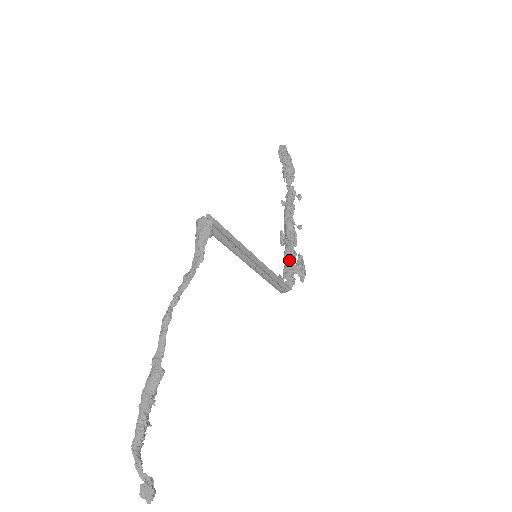
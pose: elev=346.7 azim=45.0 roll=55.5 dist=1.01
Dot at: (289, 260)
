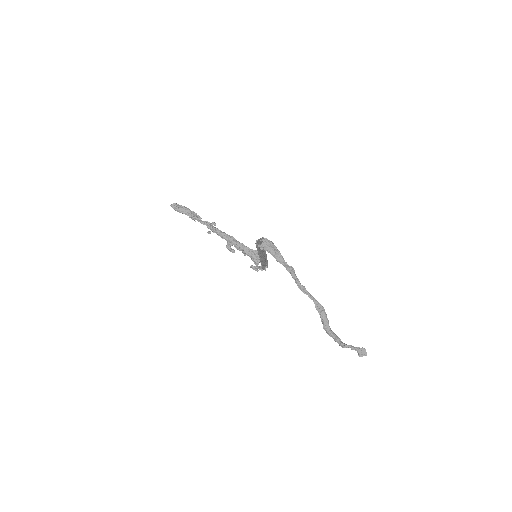
Dot at: (253, 253)
